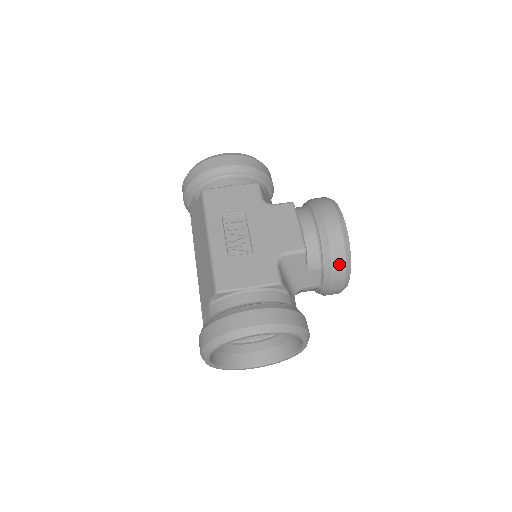
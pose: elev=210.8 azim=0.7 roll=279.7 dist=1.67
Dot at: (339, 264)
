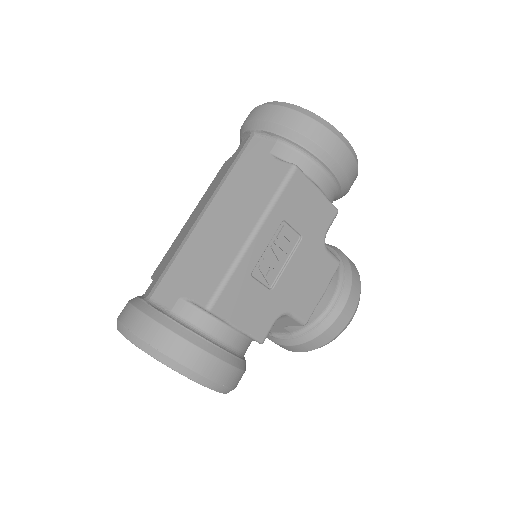
Dot at: (309, 347)
